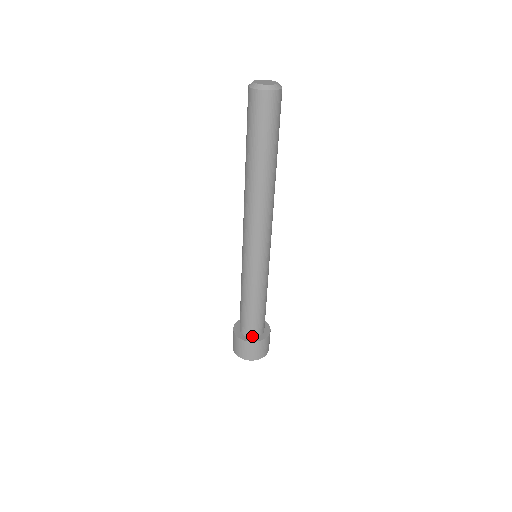
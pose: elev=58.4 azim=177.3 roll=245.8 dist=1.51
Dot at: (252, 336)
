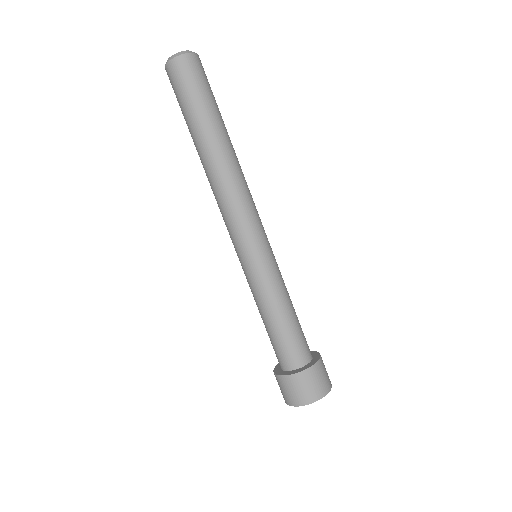
Dot at: (304, 364)
